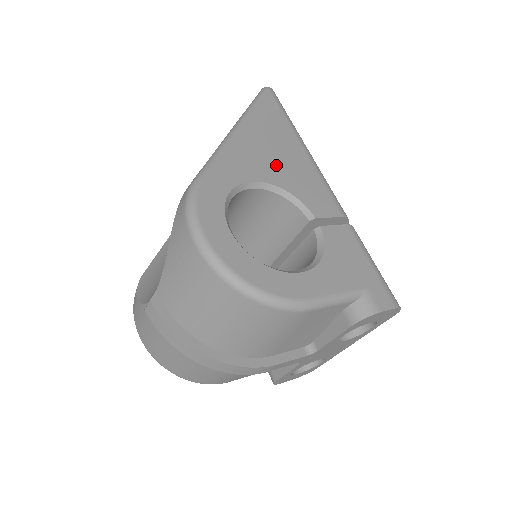
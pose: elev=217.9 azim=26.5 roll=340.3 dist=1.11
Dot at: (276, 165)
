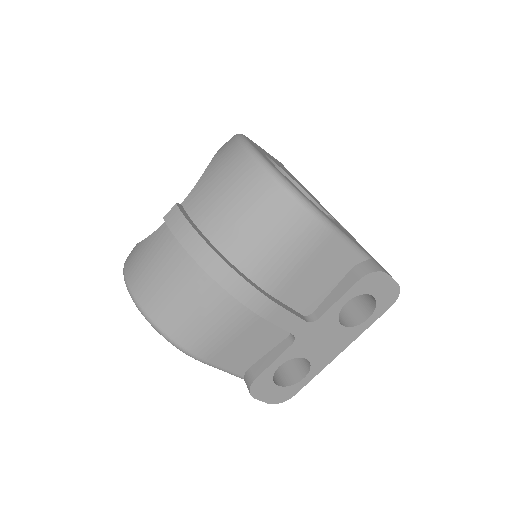
Dot at: (293, 178)
